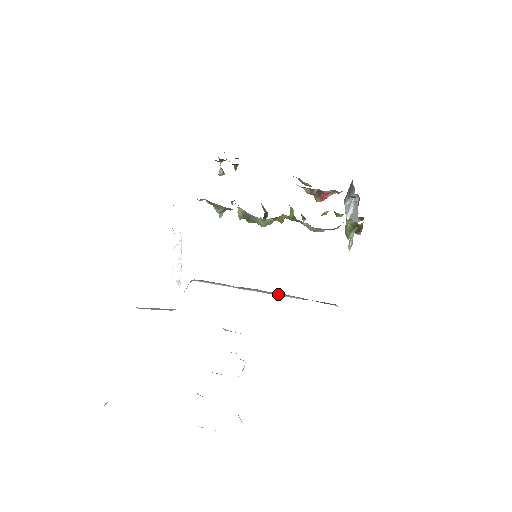
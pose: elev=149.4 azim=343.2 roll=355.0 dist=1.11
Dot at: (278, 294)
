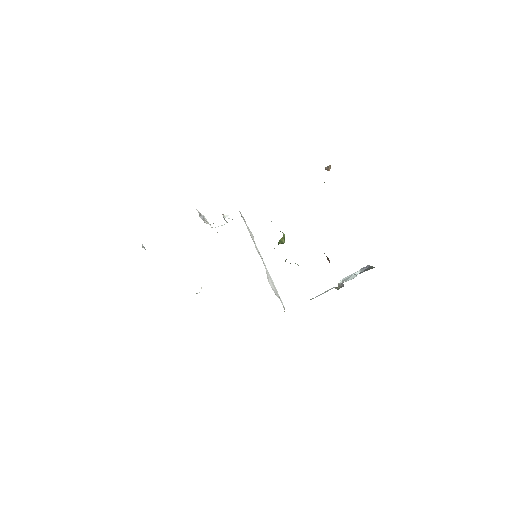
Dot at: occluded
